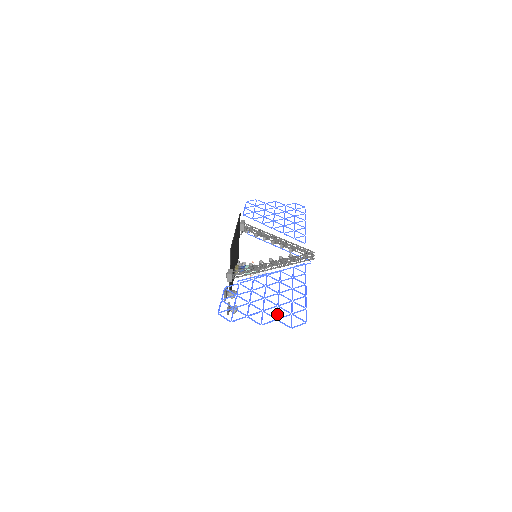
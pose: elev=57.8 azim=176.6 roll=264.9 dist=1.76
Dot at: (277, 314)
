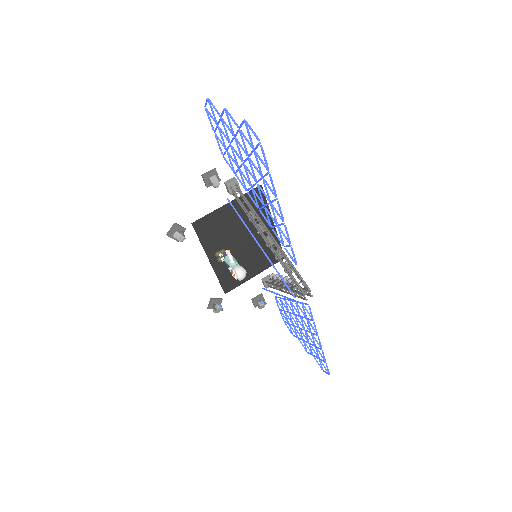
Dot at: occluded
